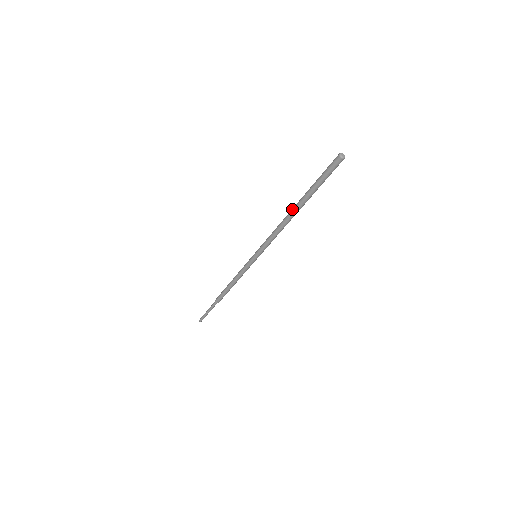
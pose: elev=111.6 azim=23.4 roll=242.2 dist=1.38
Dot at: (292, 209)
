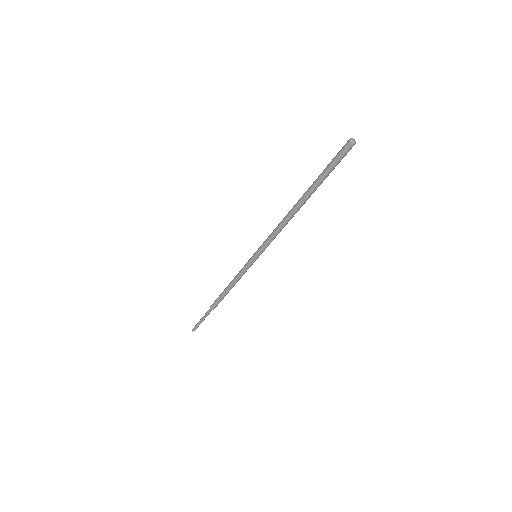
Dot at: (299, 201)
